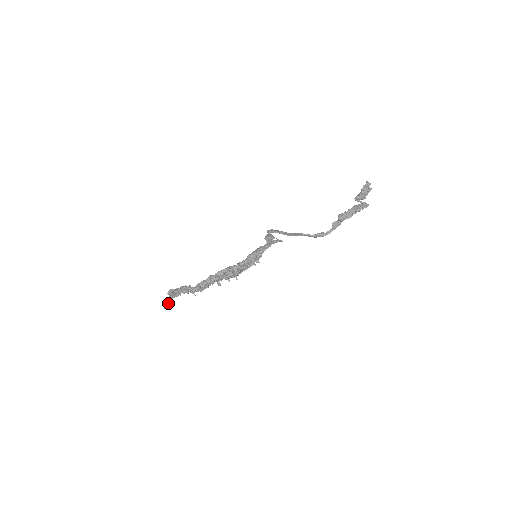
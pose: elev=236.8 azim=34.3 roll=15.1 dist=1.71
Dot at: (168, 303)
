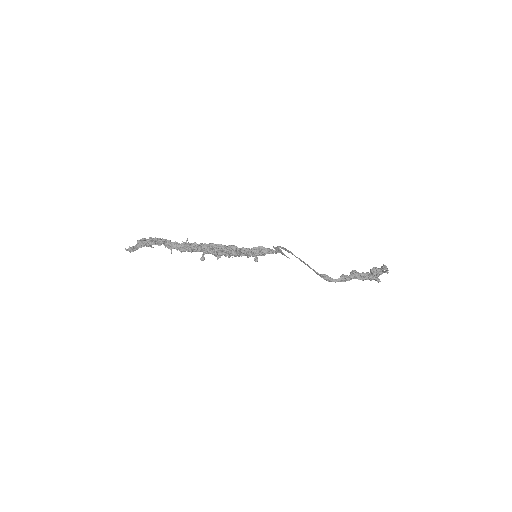
Dot at: (133, 247)
